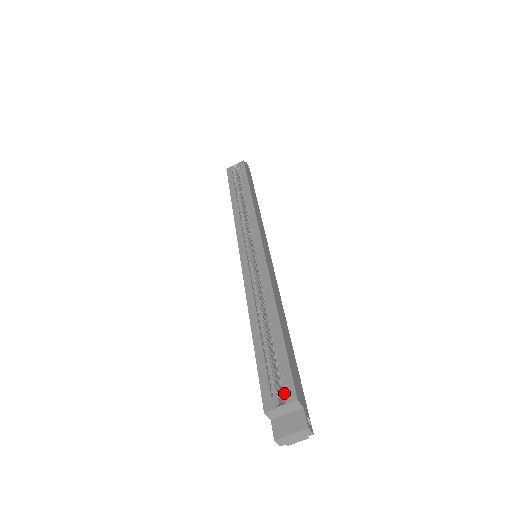
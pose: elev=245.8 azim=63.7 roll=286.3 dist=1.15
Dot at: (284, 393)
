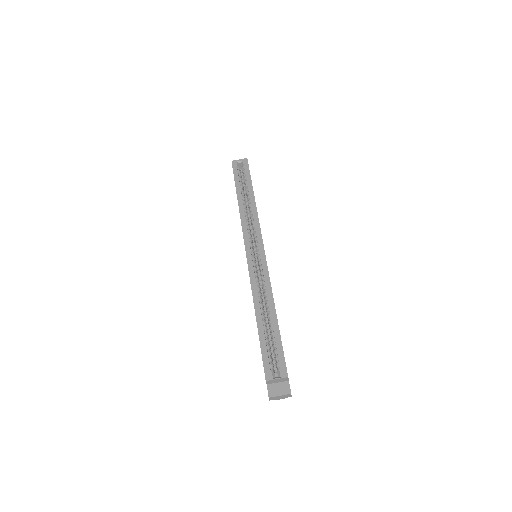
Dot at: (279, 371)
